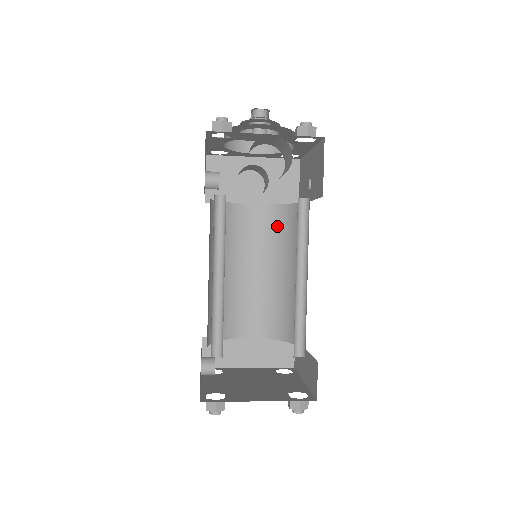
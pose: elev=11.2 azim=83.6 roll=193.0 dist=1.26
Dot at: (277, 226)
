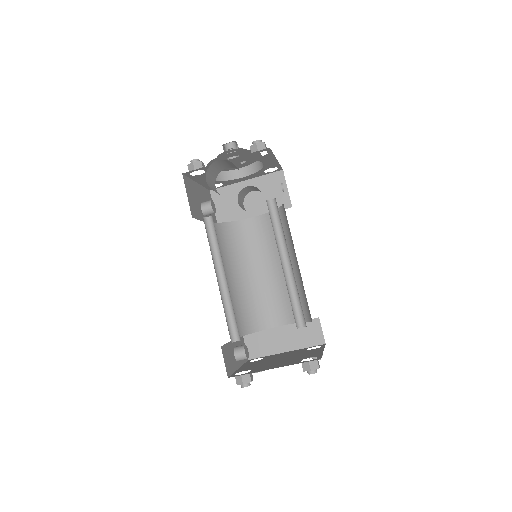
Dot at: occluded
